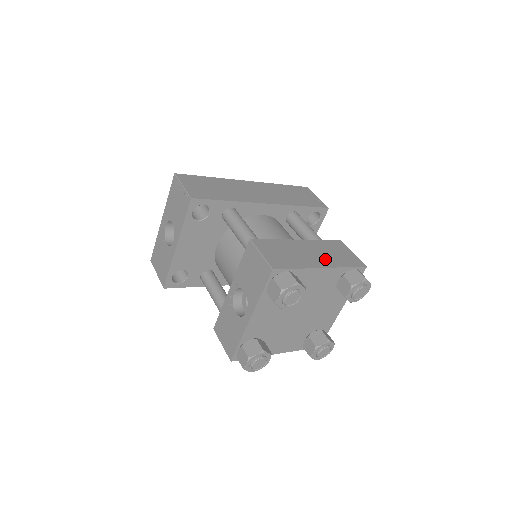
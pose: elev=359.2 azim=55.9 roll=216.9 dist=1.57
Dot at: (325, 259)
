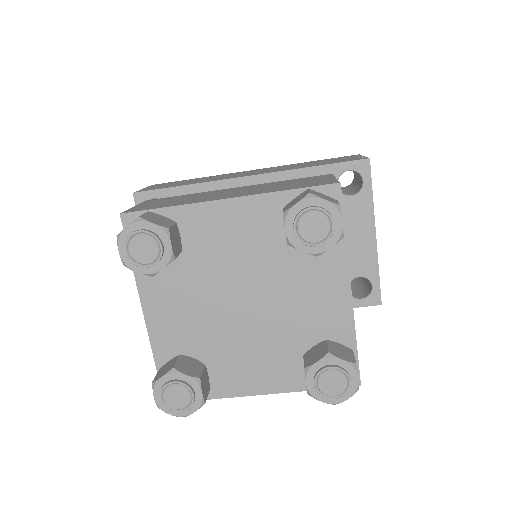
Dot at: (250, 192)
